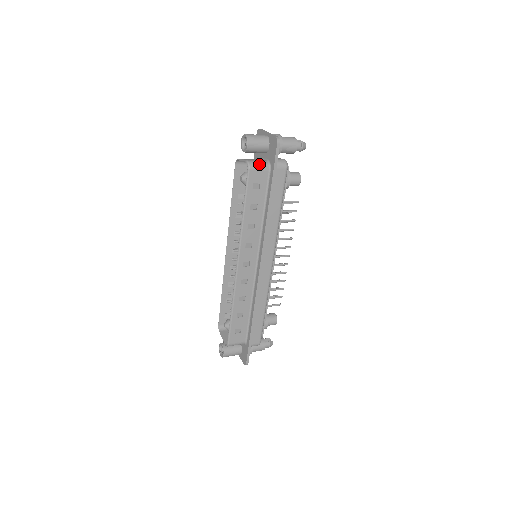
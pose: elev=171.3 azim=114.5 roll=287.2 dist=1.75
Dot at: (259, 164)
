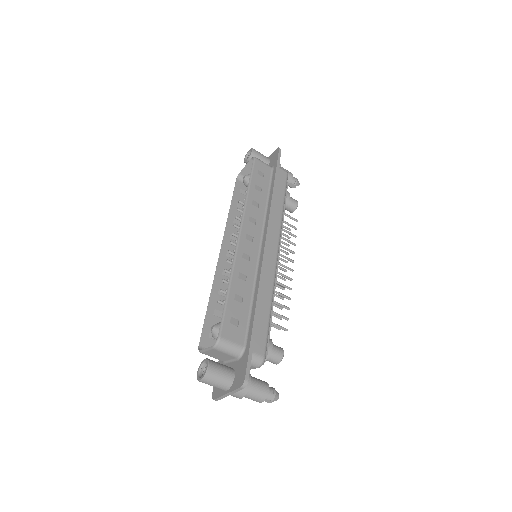
Dot at: (263, 162)
